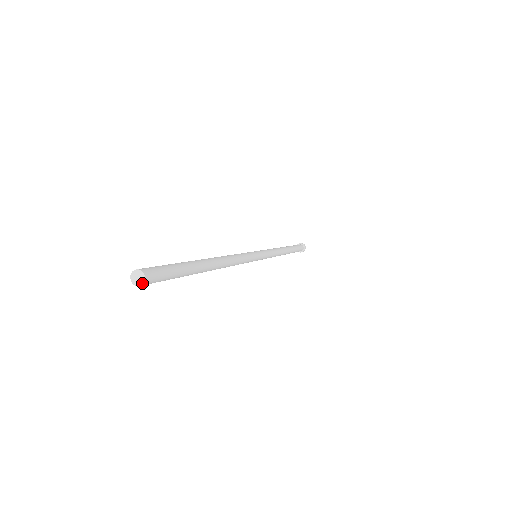
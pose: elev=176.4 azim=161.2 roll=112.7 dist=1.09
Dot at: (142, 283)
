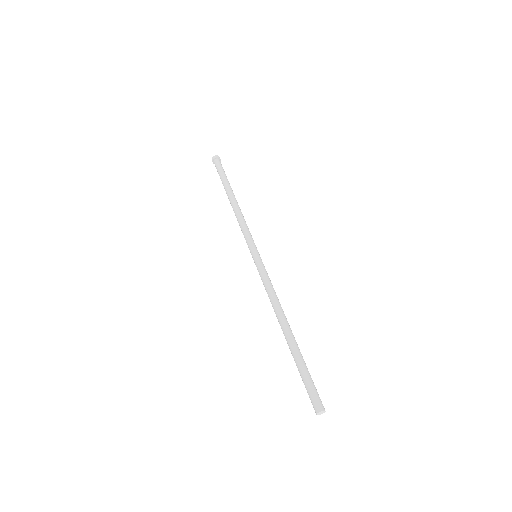
Dot at: occluded
